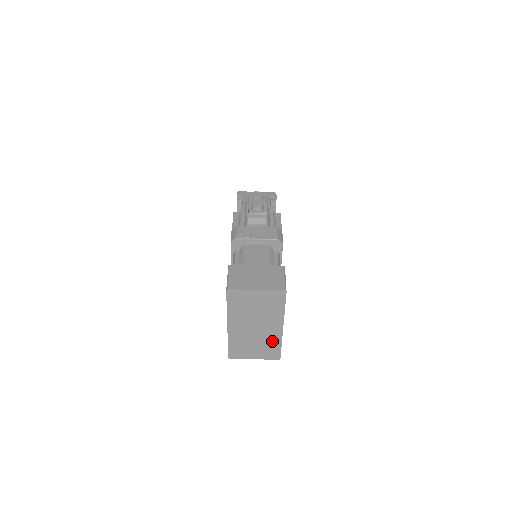
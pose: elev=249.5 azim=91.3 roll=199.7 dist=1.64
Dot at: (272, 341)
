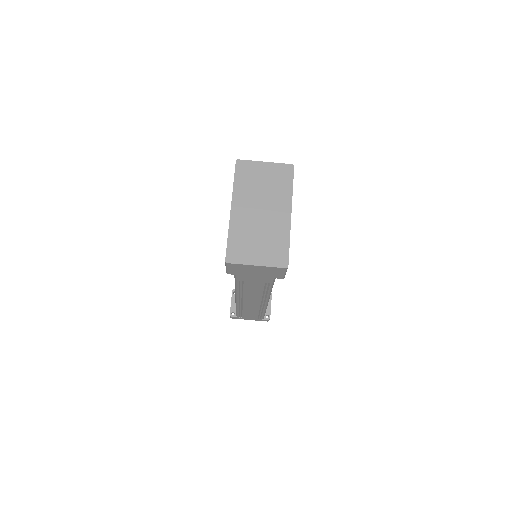
Dot at: (279, 235)
